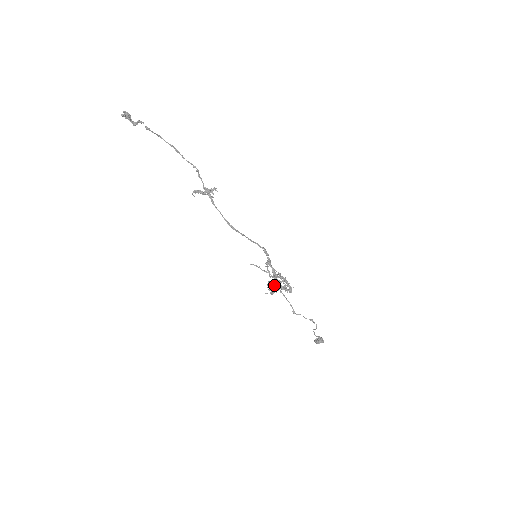
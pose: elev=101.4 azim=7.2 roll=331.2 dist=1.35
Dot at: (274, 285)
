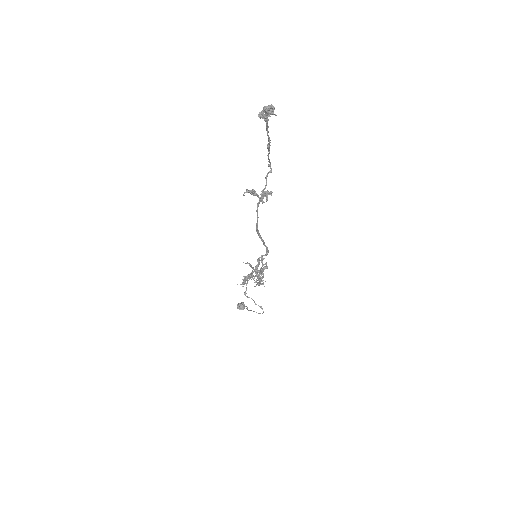
Dot at: (250, 278)
